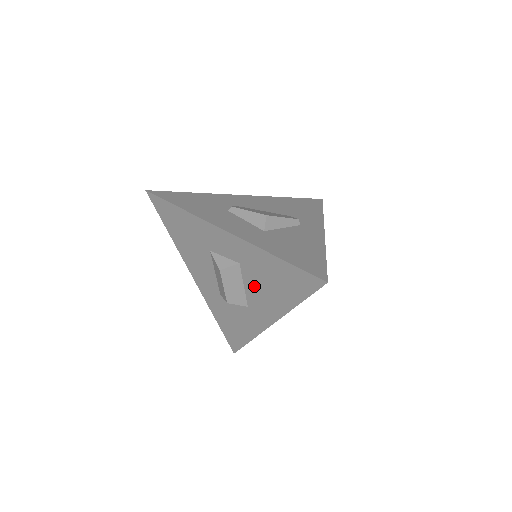
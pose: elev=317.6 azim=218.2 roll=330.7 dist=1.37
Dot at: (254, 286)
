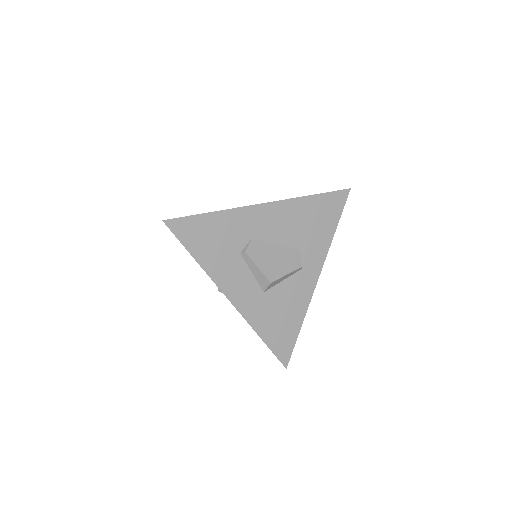
Dot at: occluded
